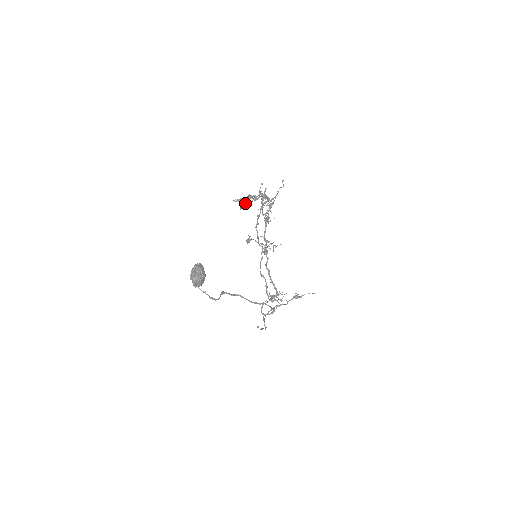
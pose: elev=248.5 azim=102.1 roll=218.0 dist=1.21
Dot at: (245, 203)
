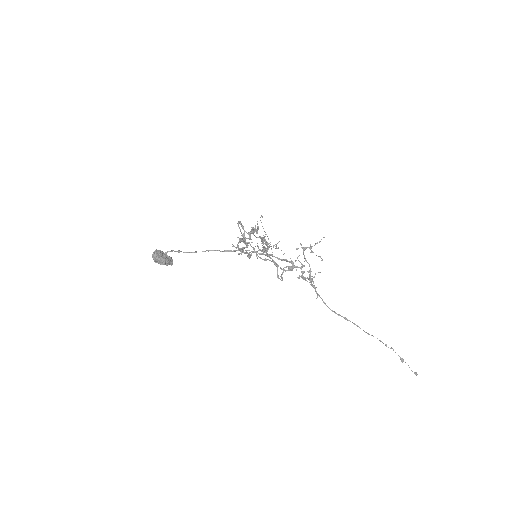
Dot at: occluded
